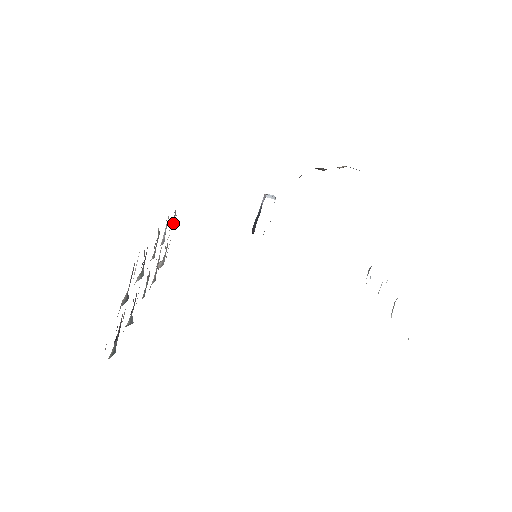
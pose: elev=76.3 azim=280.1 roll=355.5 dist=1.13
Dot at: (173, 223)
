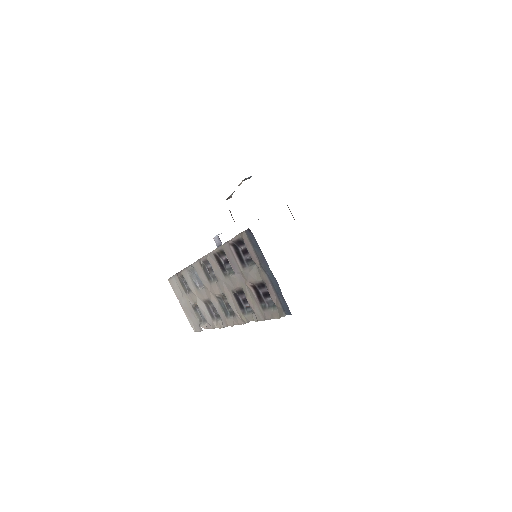
Dot at: (186, 288)
